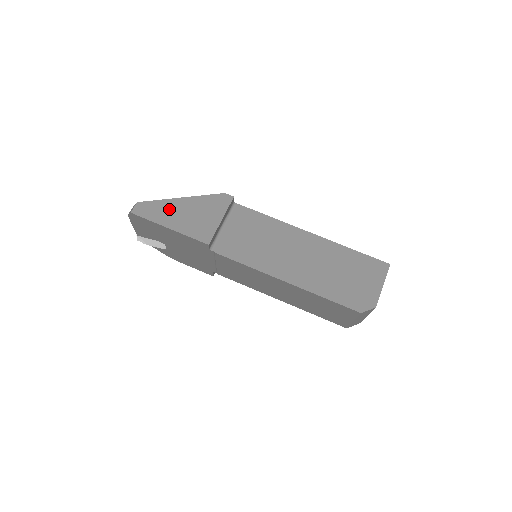
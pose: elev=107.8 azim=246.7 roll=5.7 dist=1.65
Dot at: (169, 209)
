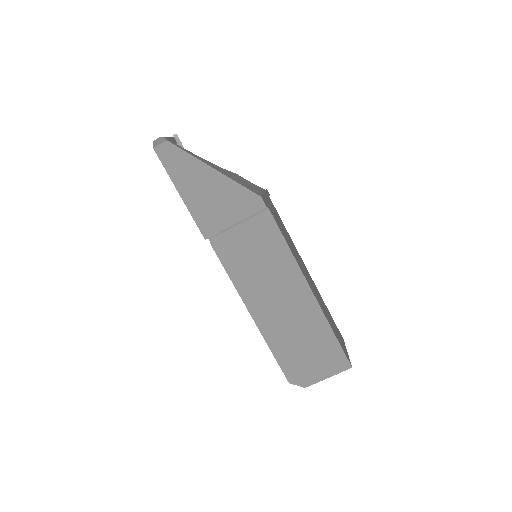
Dot at: (193, 173)
